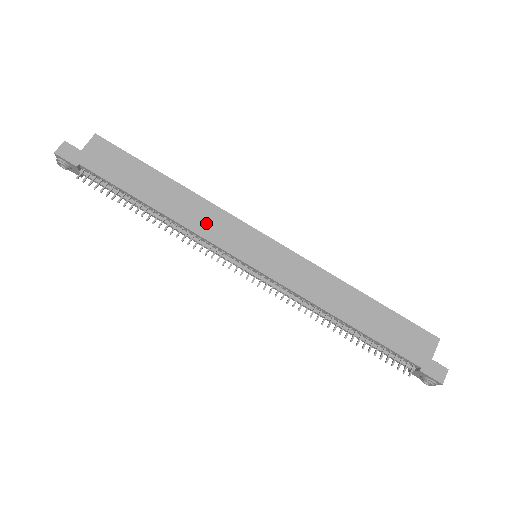
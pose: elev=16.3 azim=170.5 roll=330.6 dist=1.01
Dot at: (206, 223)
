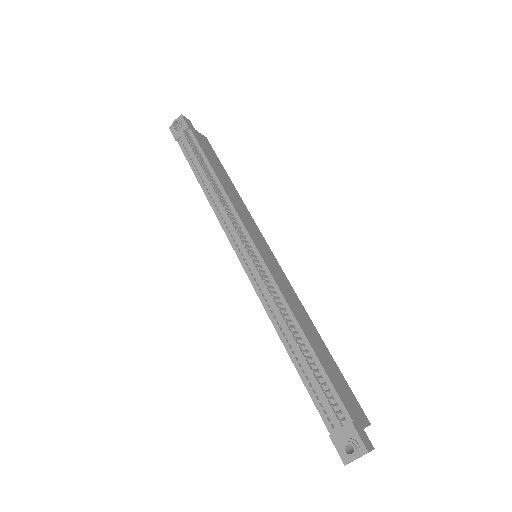
Dot at: (241, 210)
